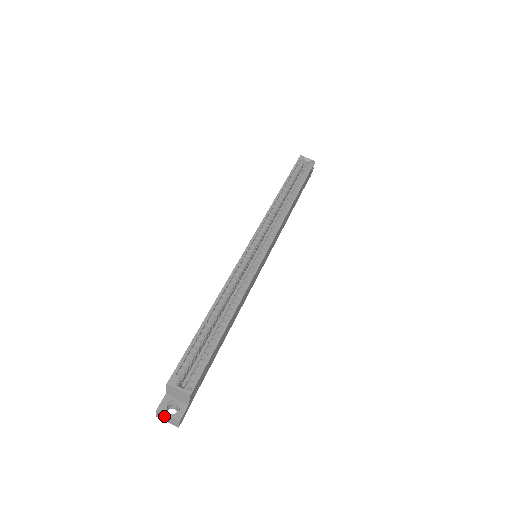
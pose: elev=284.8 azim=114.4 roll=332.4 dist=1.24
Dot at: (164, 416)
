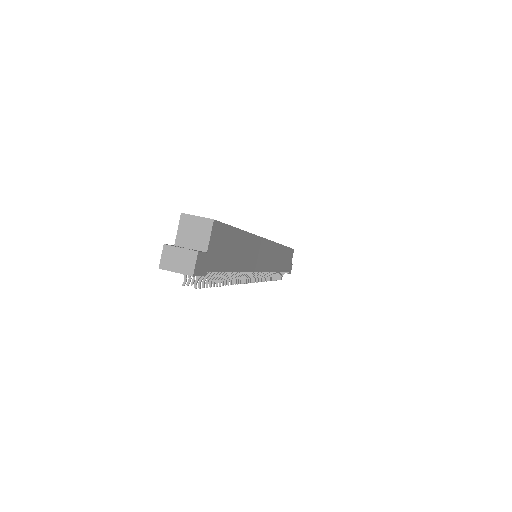
Dot at: (174, 254)
